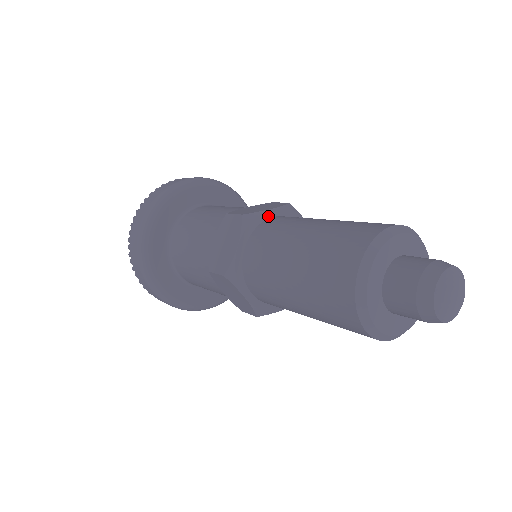
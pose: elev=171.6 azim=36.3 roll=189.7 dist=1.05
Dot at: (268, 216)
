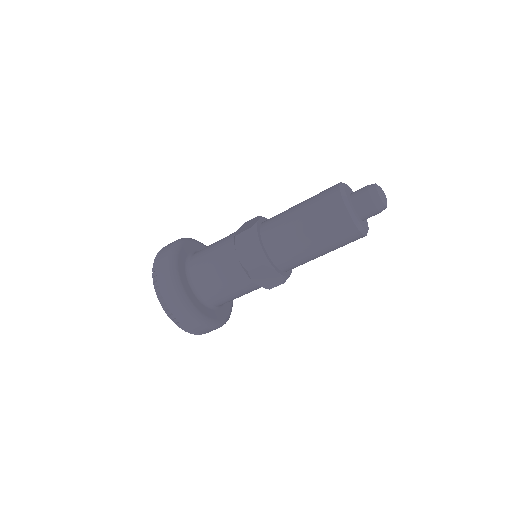
Dot at: occluded
